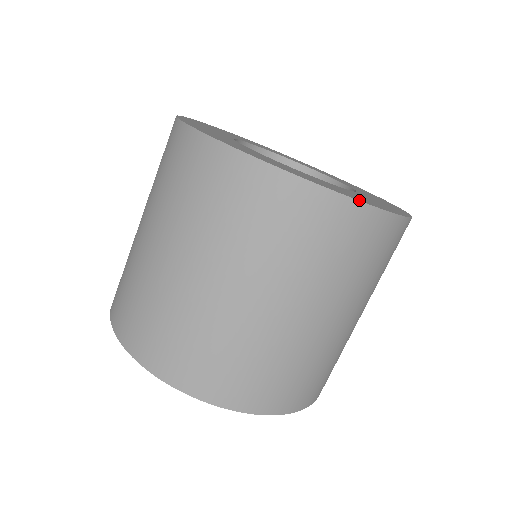
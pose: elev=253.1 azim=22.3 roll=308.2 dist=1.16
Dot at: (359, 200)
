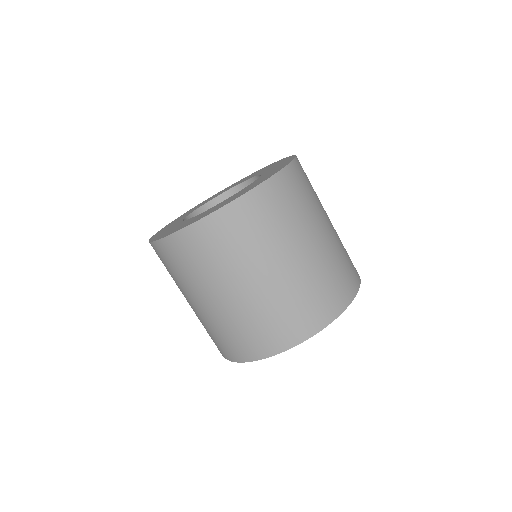
Dot at: (276, 173)
